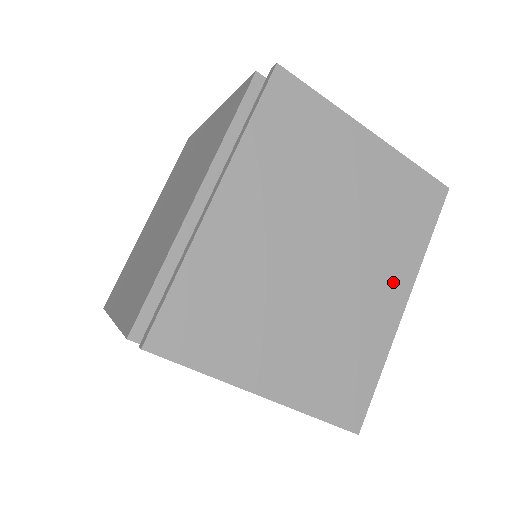
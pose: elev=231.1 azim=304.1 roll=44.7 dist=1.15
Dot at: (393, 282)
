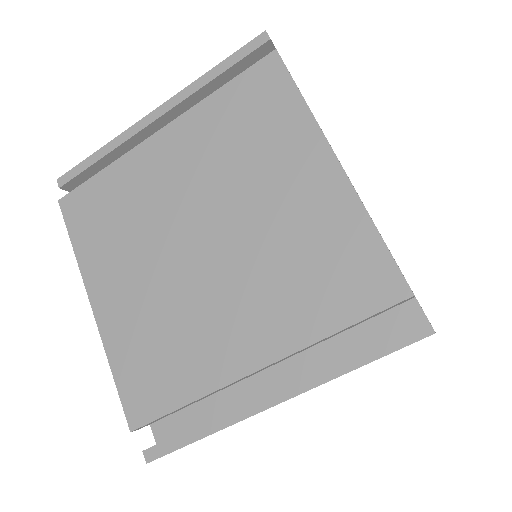
Dot at: occluded
